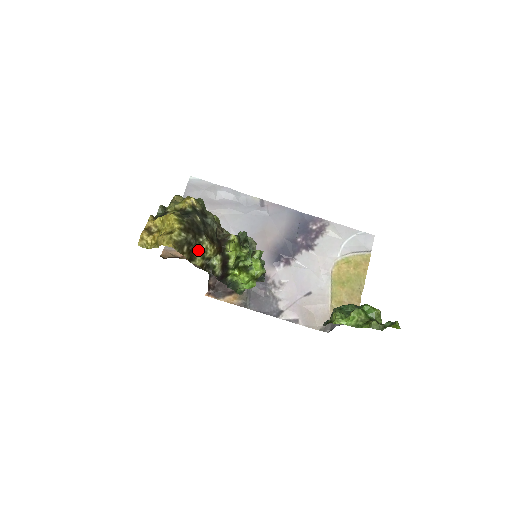
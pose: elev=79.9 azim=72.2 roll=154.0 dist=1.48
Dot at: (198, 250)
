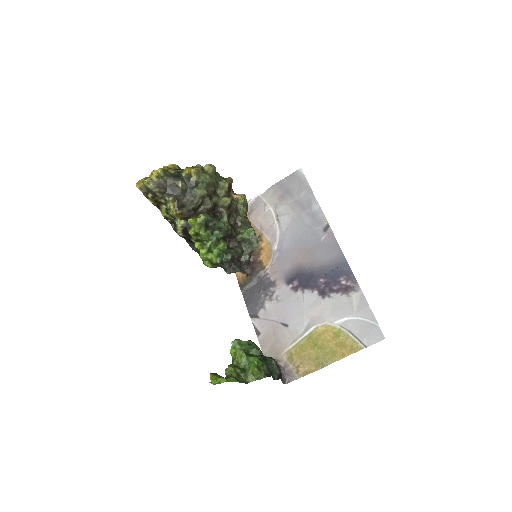
Dot at: (164, 204)
